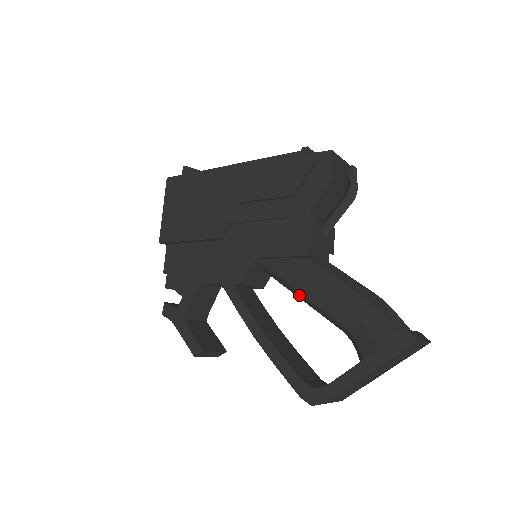
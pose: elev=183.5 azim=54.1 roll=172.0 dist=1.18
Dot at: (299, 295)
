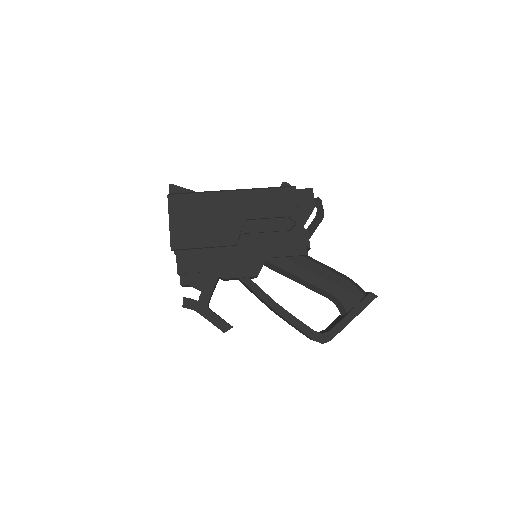
Dot at: (298, 280)
